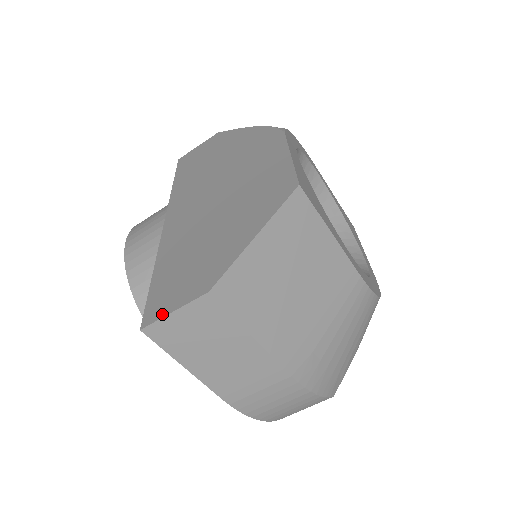
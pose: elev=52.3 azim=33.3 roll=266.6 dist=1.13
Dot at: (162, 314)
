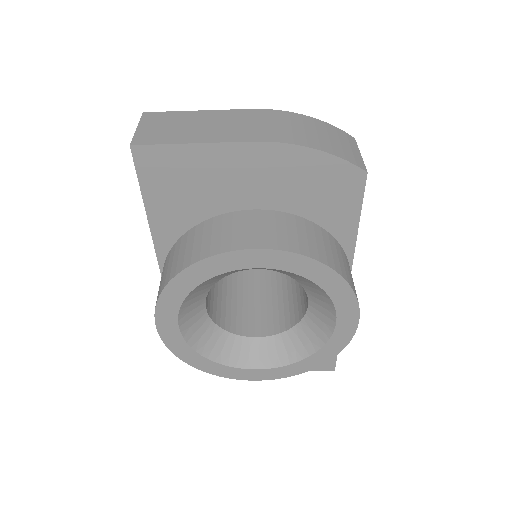
Dot at: (135, 137)
